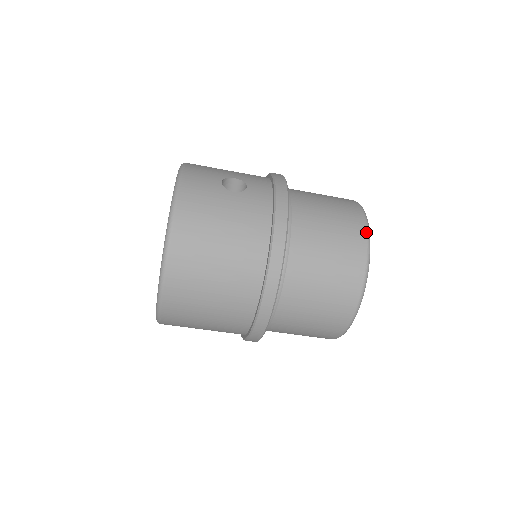
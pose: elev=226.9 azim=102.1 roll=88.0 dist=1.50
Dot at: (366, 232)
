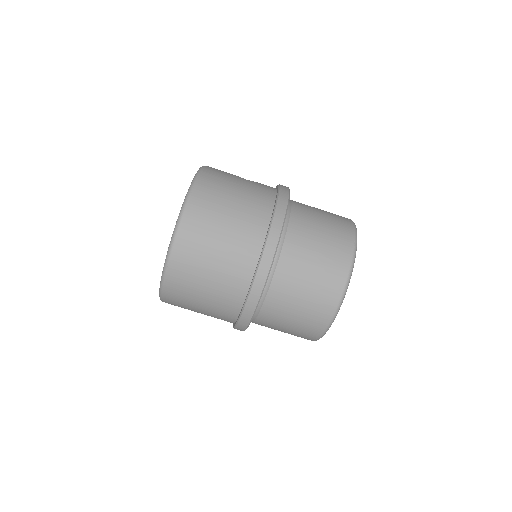
Dot at: (353, 224)
